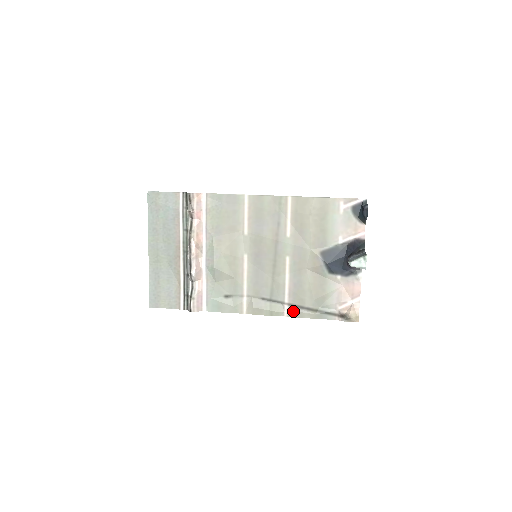
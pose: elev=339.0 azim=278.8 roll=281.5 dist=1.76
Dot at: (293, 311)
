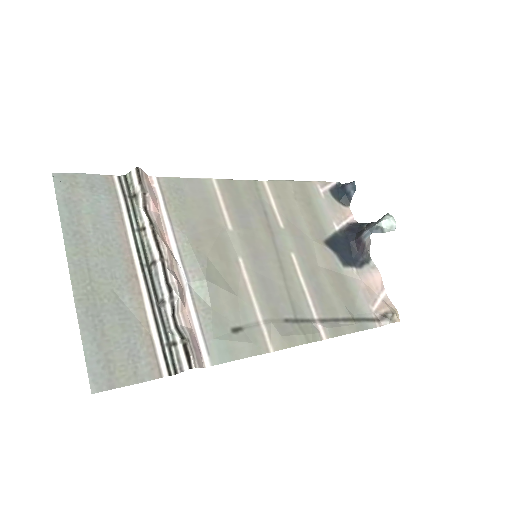
Dot at: (330, 327)
